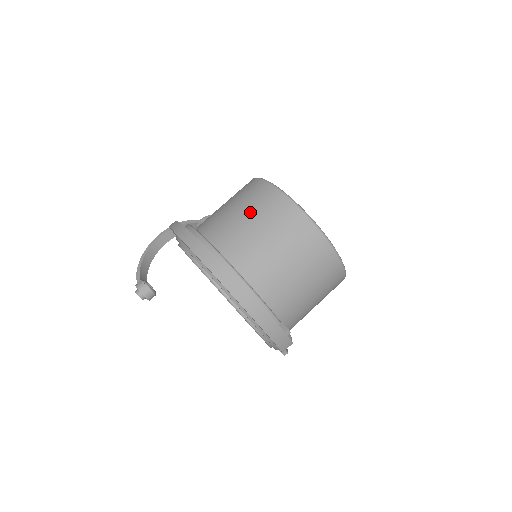
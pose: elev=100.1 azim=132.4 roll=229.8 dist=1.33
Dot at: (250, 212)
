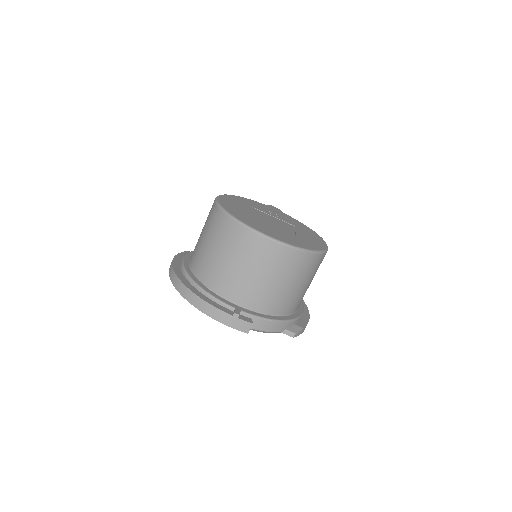
Dot at: (204, 227)
